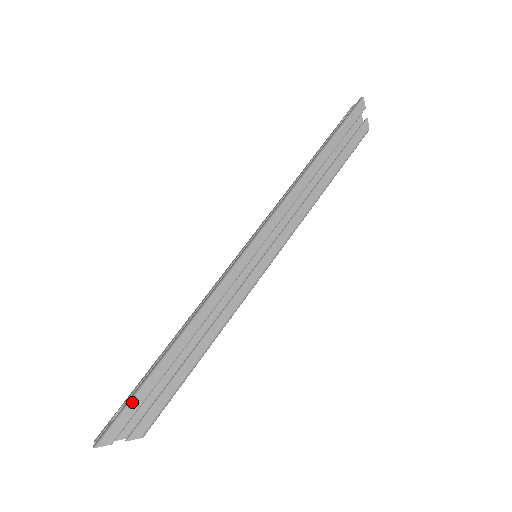
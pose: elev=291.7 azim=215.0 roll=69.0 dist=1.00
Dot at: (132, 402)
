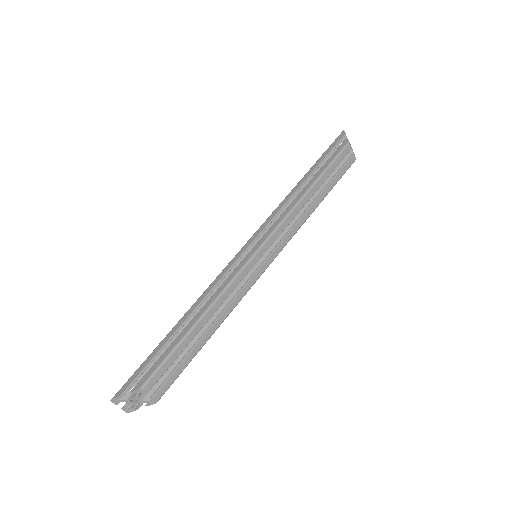
Dot at: (141, 365)
